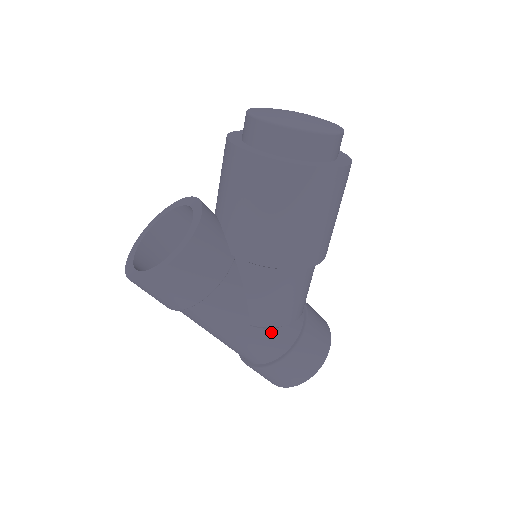
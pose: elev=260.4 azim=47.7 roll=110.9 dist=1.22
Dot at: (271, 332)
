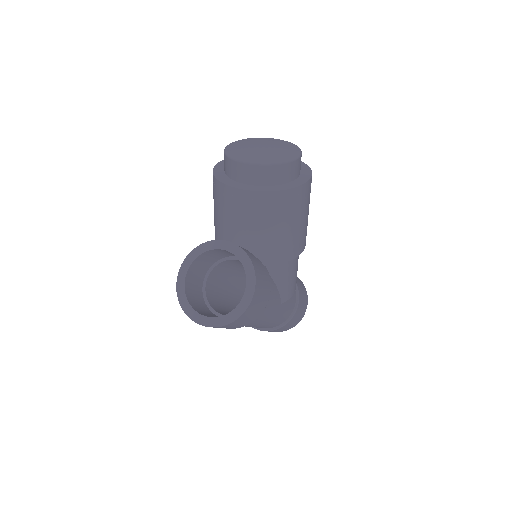
Dot at: occluded
